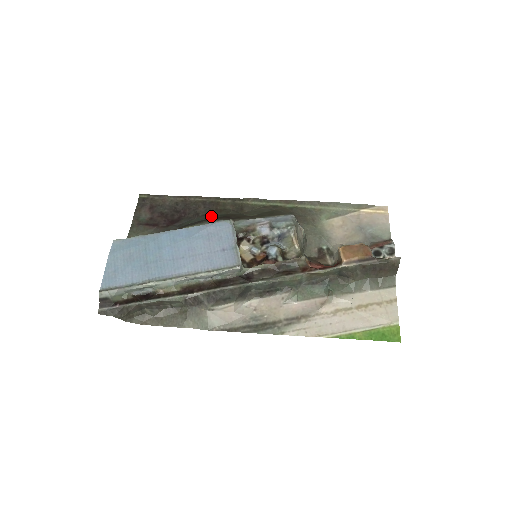
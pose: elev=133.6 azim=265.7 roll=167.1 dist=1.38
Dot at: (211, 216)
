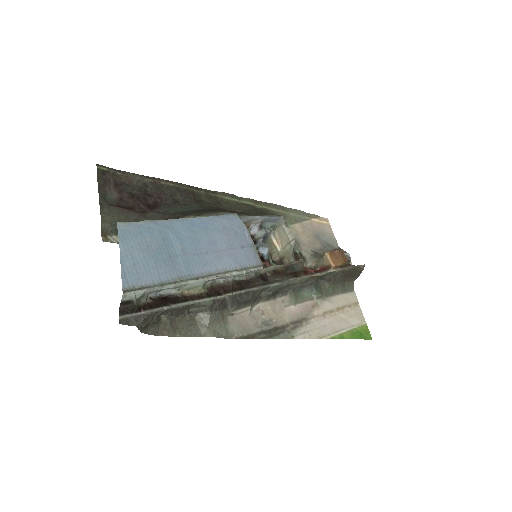
Dot at: (198, 206)
